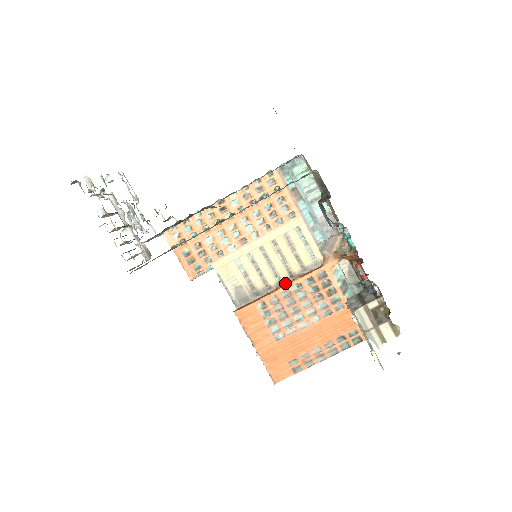
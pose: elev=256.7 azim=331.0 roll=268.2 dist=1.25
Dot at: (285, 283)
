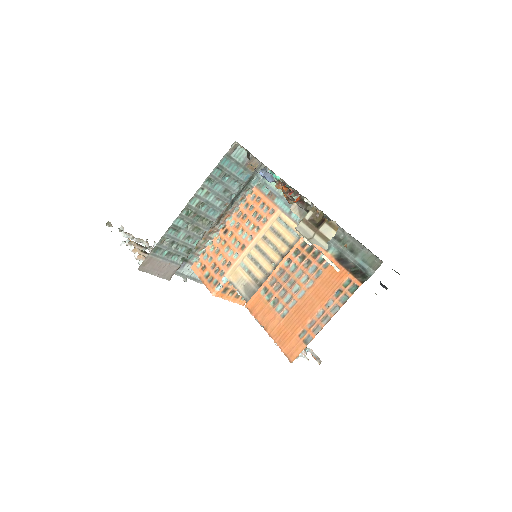
Dot at: (279, 265)
